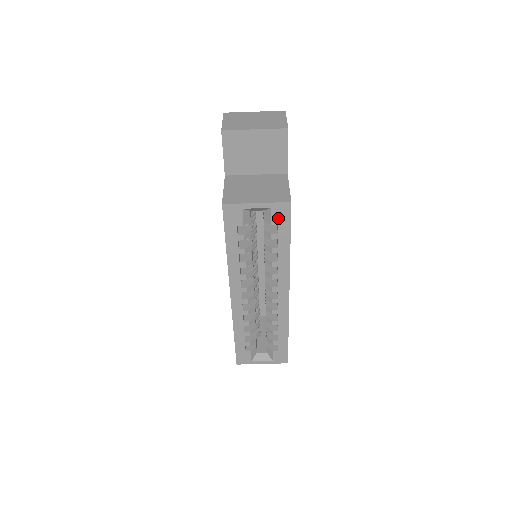
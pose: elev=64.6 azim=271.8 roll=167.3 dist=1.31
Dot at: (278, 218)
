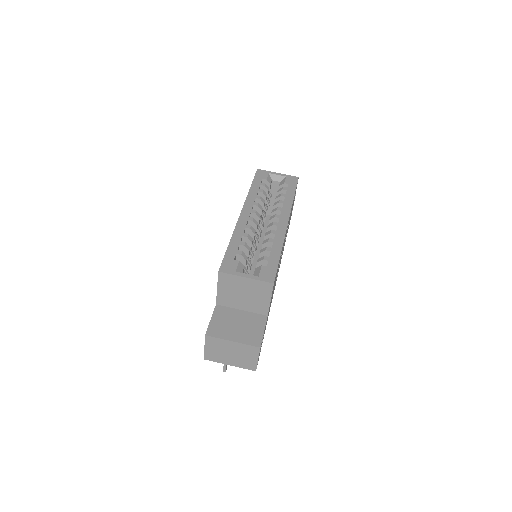
Dot at: (289, 182)
